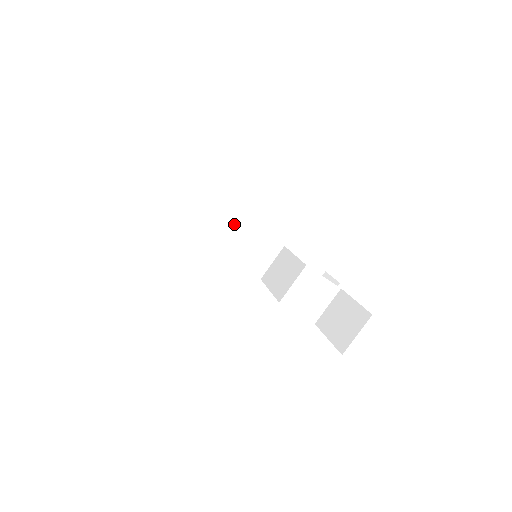
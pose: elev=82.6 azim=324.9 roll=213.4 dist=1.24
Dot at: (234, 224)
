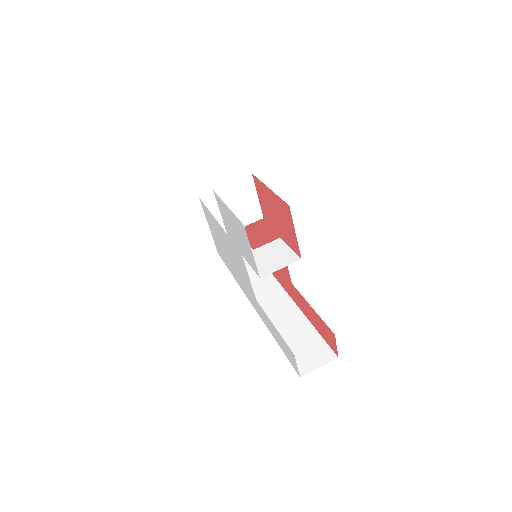
Dot at: (270, 287)
